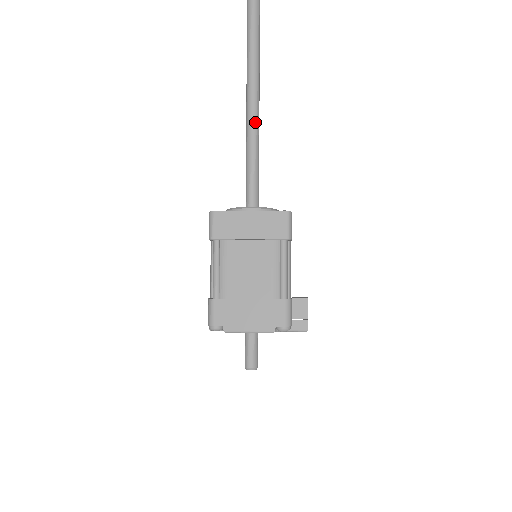
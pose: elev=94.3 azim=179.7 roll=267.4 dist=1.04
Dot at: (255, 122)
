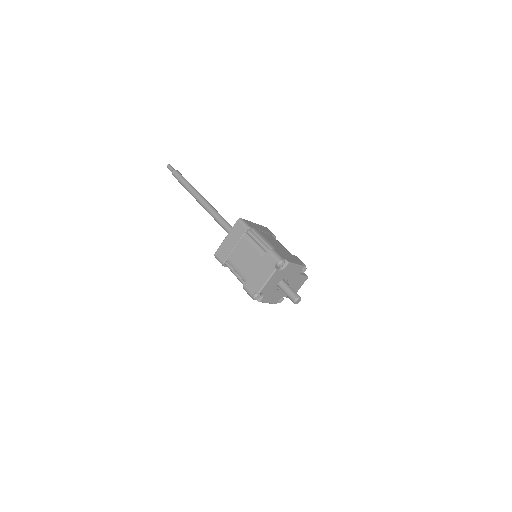
Dot at: (214, 208)
